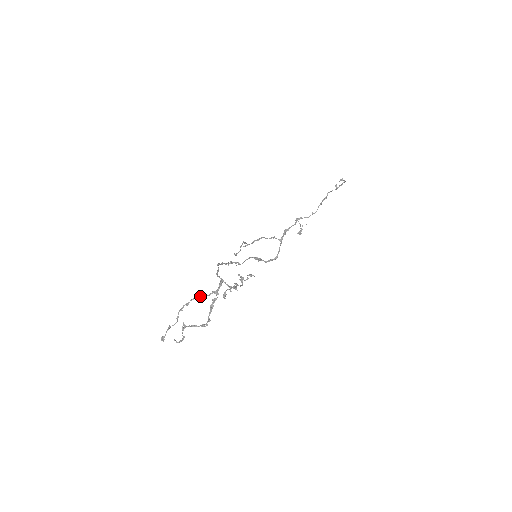
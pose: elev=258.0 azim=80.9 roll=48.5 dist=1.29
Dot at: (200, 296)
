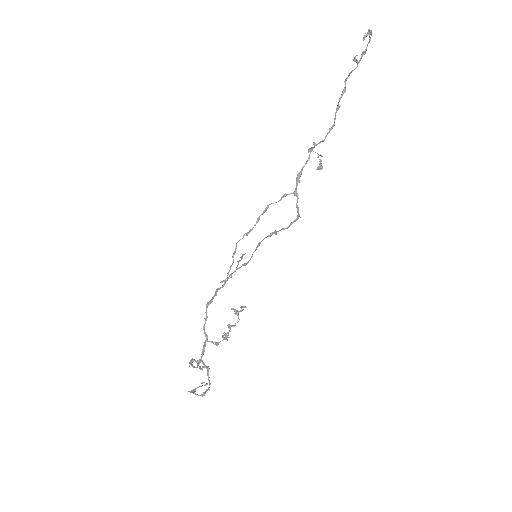
Dot at: (194, 360)
